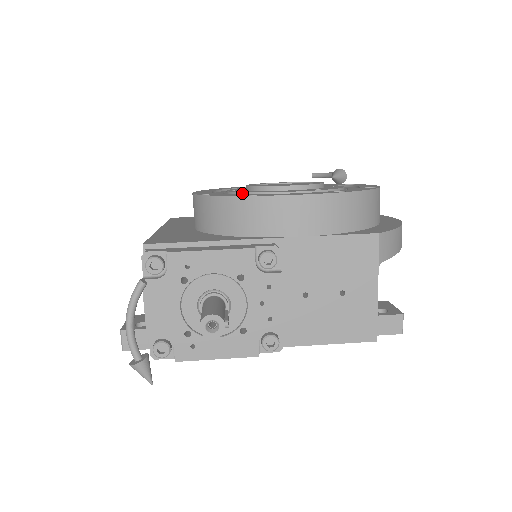
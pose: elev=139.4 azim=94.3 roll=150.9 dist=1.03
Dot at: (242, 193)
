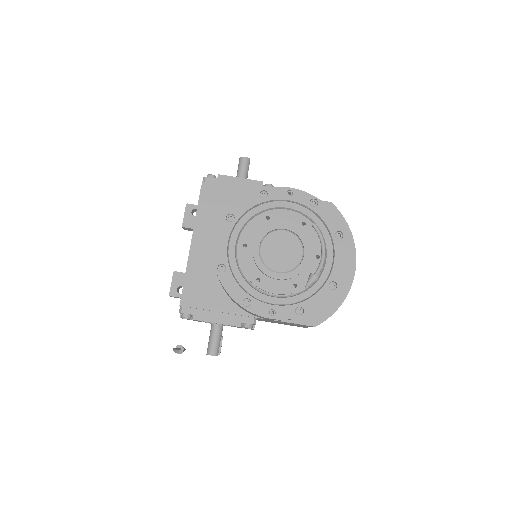
Dot at: (245, 274)
